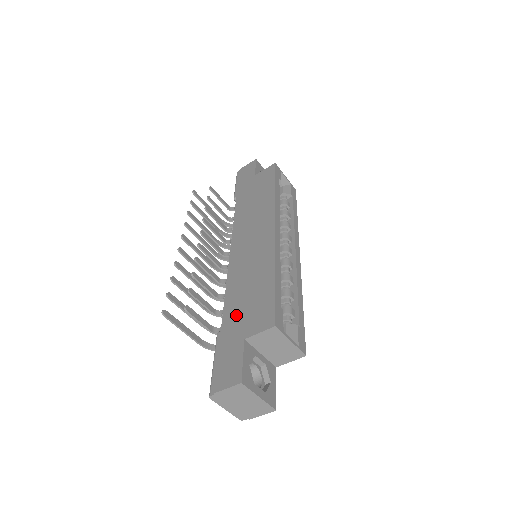
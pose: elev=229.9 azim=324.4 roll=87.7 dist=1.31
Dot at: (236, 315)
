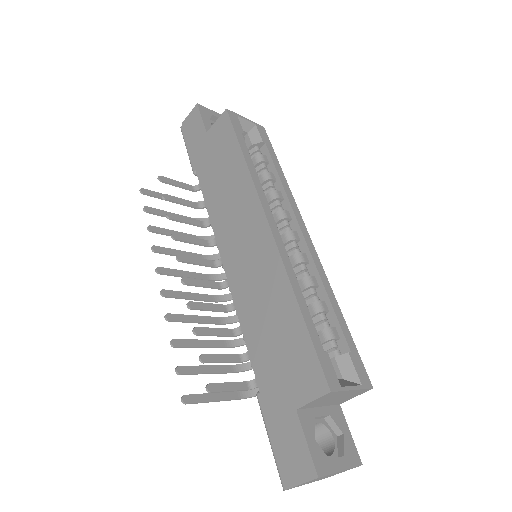
Dot at: (271, 370)
